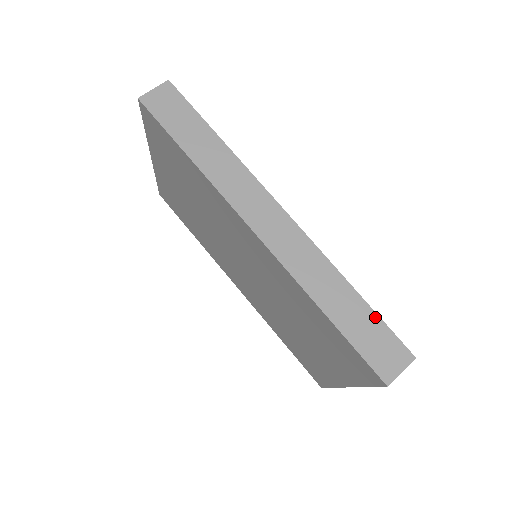
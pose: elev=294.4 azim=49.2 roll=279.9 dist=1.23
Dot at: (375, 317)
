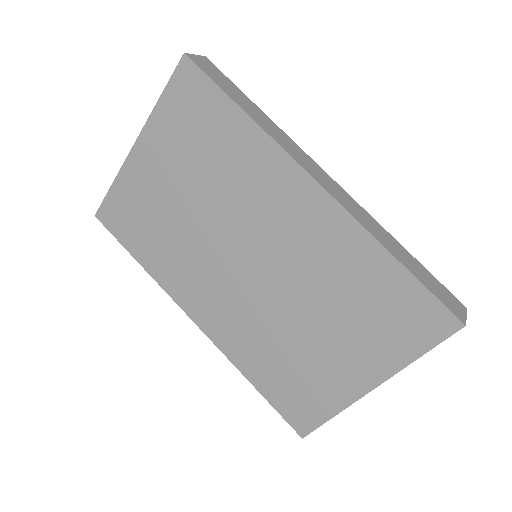
Dot at: (427, 271)
